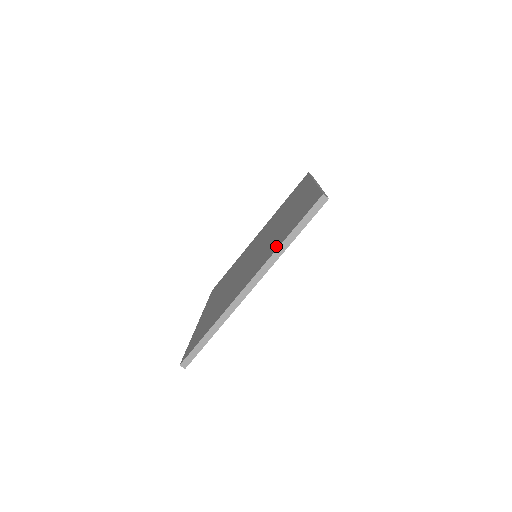
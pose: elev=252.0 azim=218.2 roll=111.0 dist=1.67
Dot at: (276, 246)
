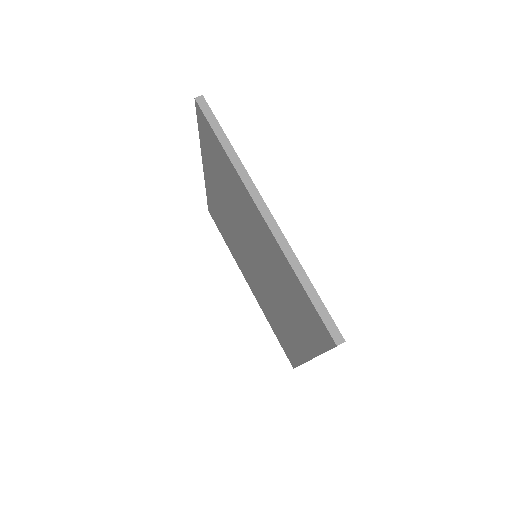
Dot at: (311, 343)
